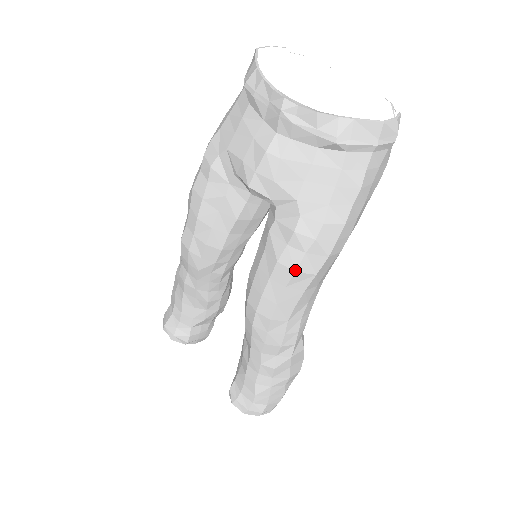
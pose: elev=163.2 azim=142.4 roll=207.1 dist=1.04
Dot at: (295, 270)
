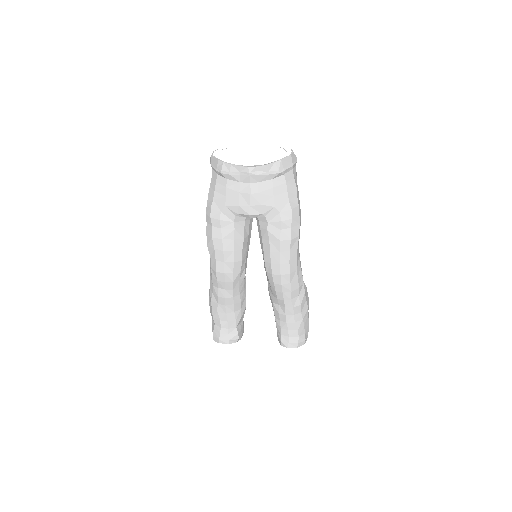
Dot at: (290, 239)
